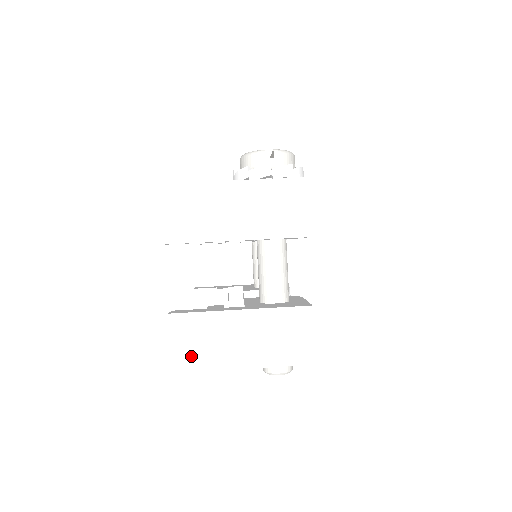
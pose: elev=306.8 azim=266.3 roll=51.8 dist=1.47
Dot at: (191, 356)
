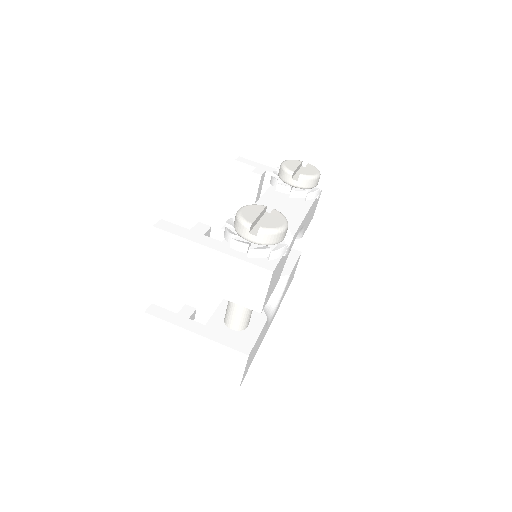
Dot at: (155, 342)
